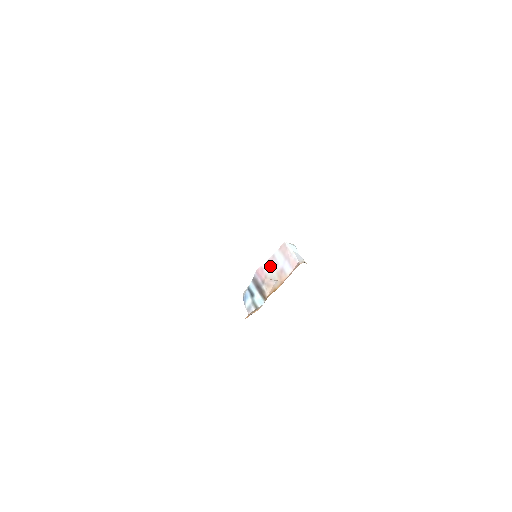
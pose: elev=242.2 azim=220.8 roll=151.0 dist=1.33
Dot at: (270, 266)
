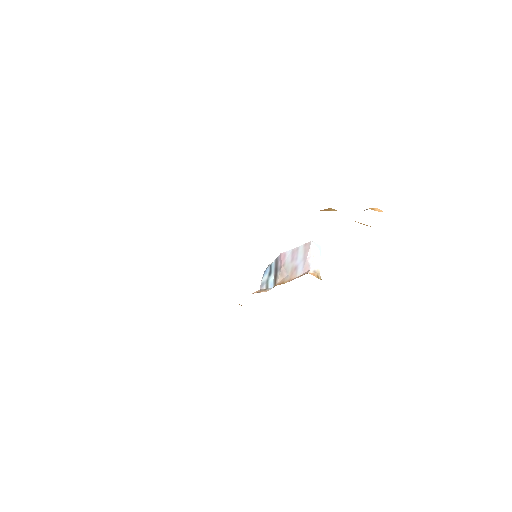
Dot at: (291, 257)
